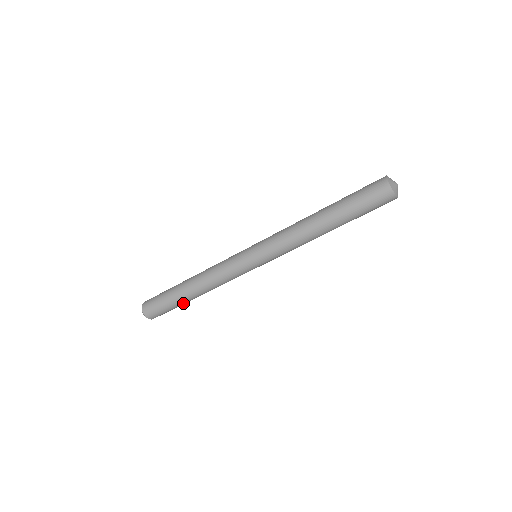
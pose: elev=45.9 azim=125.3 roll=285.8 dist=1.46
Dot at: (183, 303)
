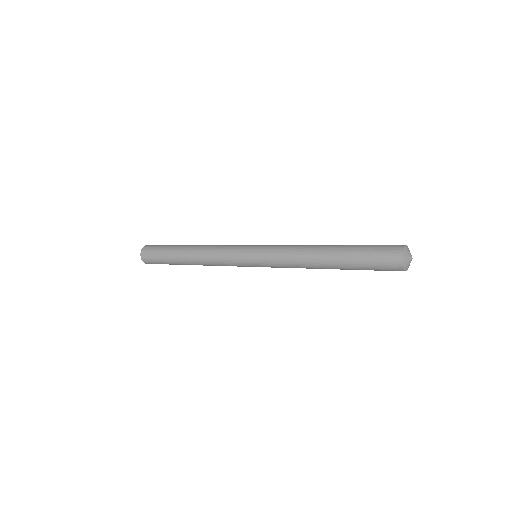
Dot at: occluded
